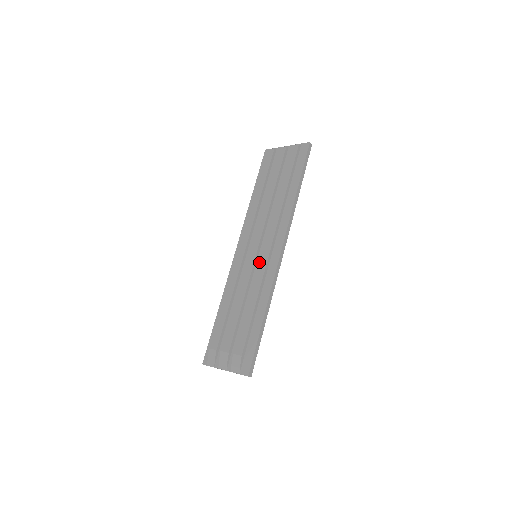
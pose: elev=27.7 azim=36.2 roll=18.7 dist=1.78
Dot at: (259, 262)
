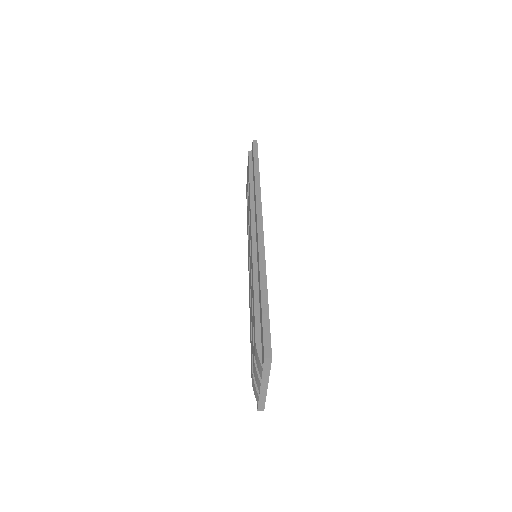
Dot at: occluded
